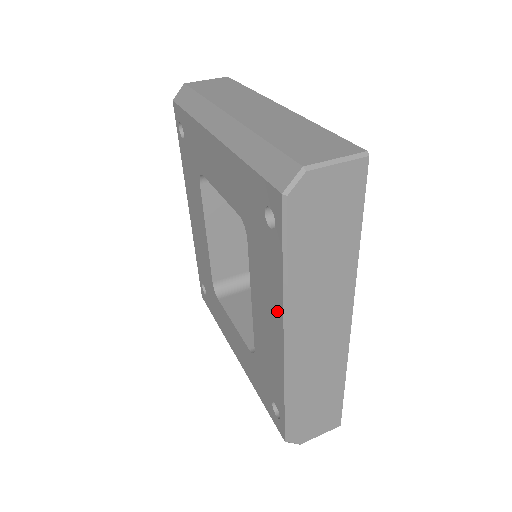
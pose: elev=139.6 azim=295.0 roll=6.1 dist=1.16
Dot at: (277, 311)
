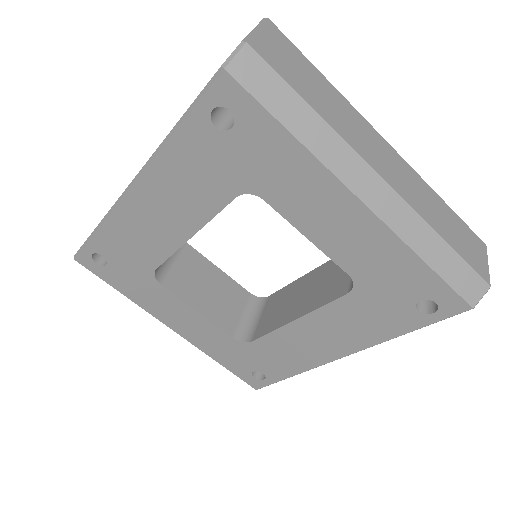
Dot at: (357, 343)
